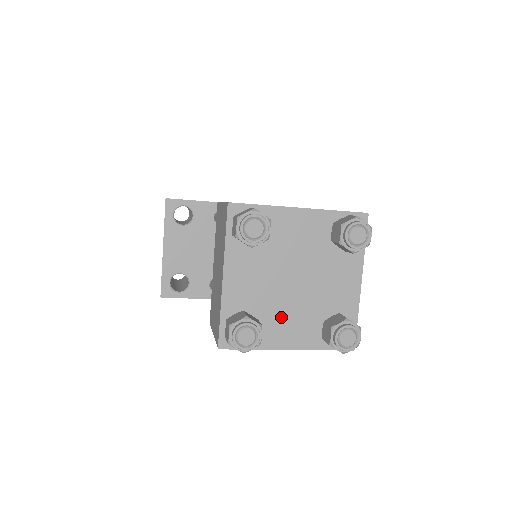
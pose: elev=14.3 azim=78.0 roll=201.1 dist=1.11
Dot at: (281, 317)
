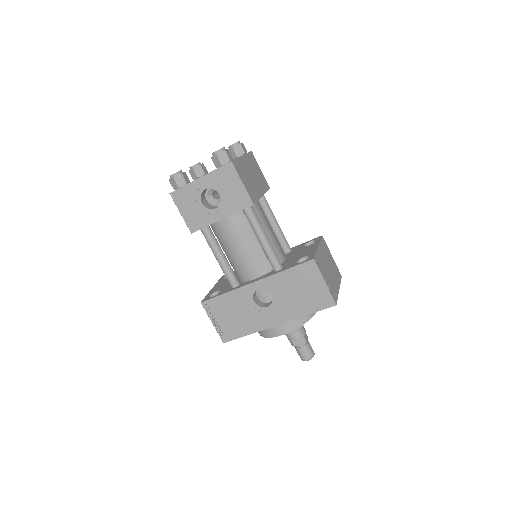
Dot at: occluded
